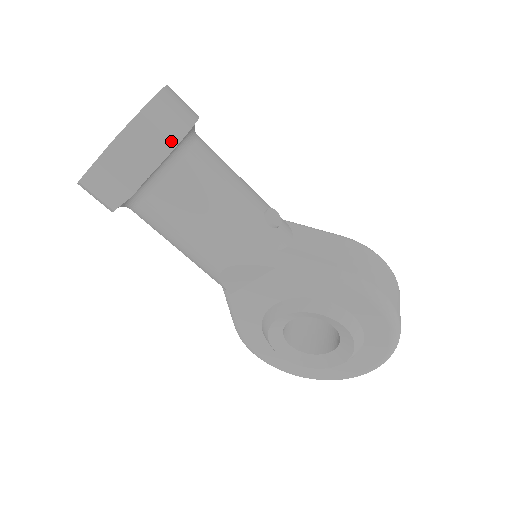
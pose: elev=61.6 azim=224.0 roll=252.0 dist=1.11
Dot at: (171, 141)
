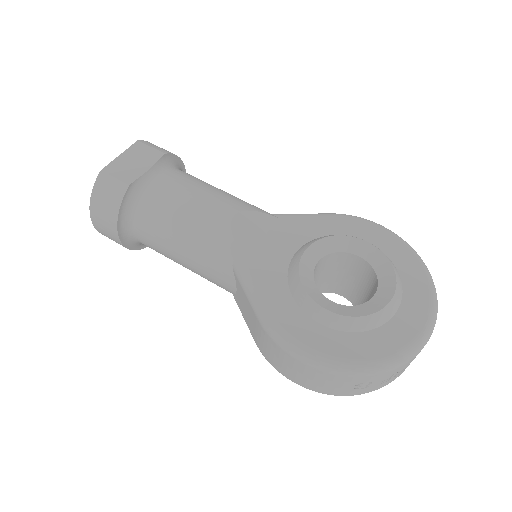
Dot at: occluded
